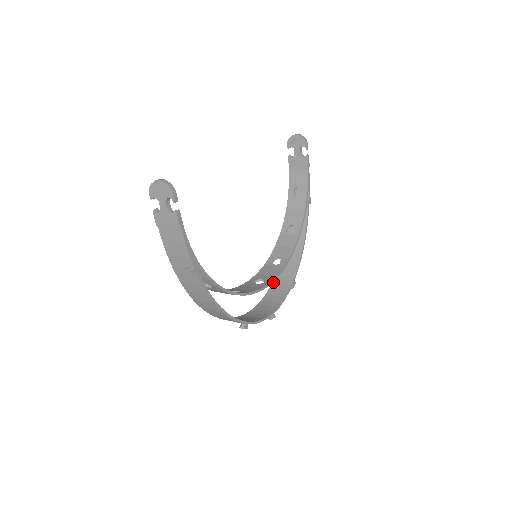
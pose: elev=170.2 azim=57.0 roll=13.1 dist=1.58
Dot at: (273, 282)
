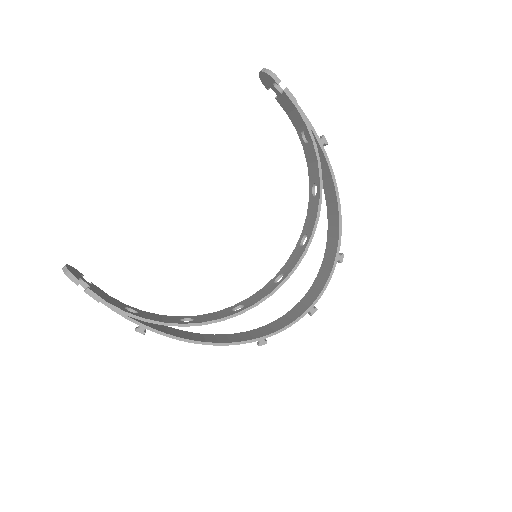
Dot at: (323, 258)
